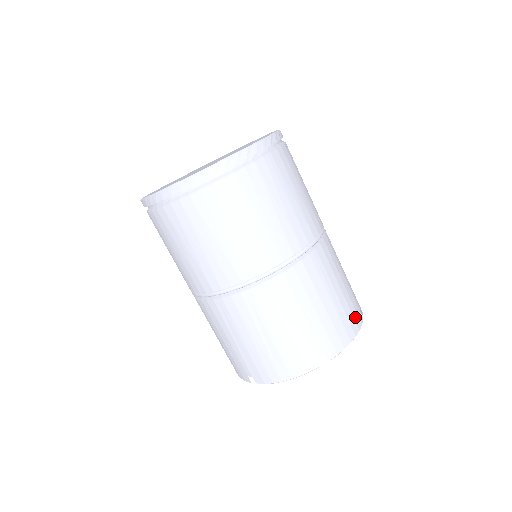
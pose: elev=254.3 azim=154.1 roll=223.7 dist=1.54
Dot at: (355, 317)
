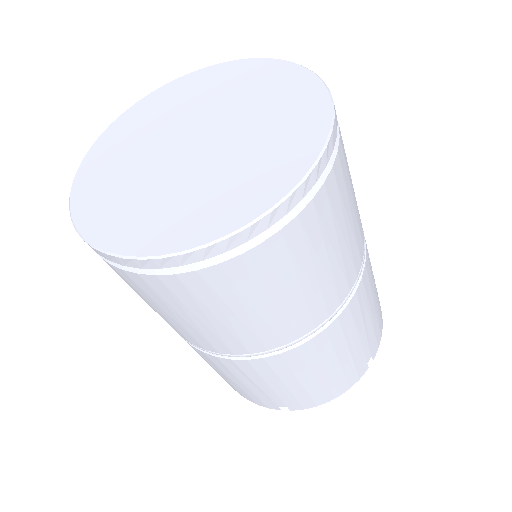
Dot at: (350, 378)
